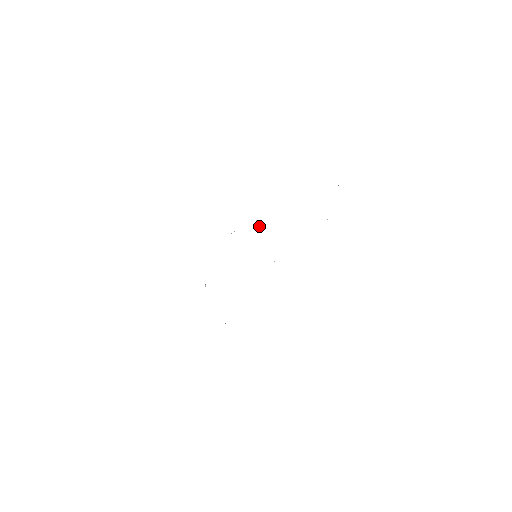
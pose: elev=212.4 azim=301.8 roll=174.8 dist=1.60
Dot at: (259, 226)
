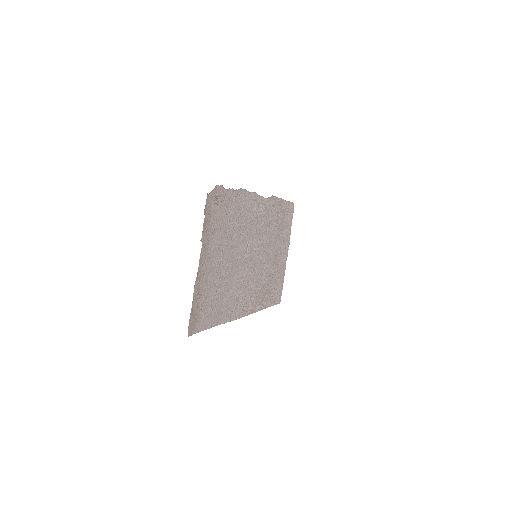
Dot at: (260, 221)
